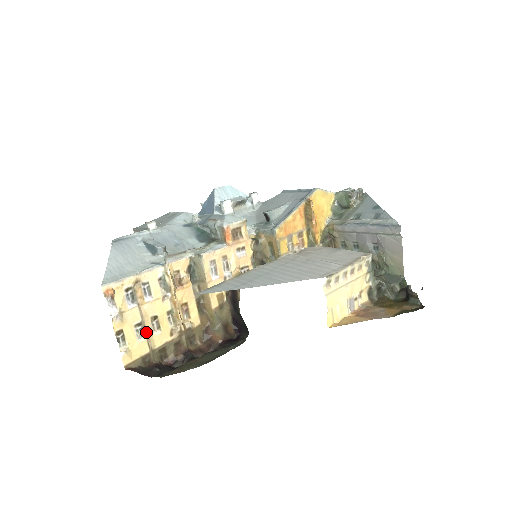
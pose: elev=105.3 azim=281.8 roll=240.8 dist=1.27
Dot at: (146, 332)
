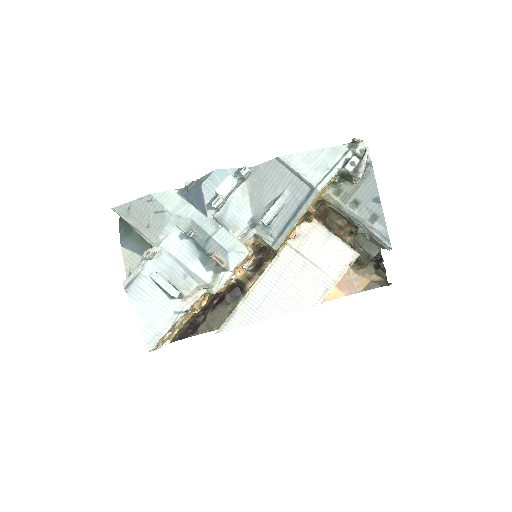
Dot at: occluded
